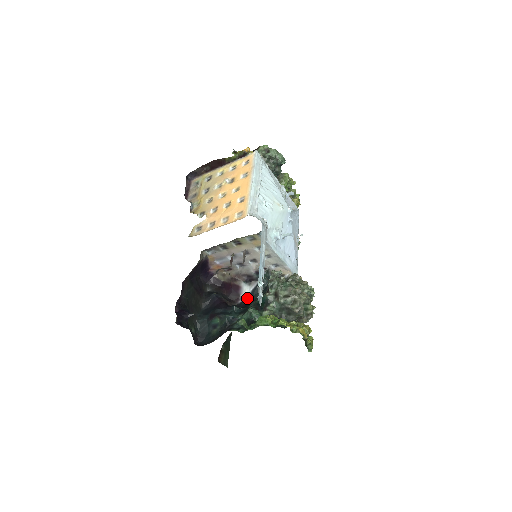
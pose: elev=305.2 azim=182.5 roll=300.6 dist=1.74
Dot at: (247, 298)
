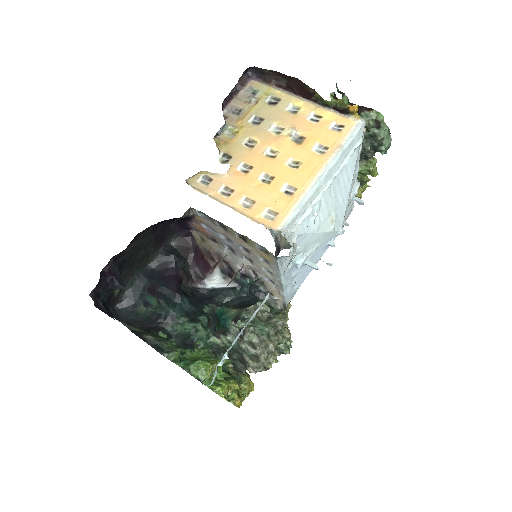
Dot at: (210, 290)
